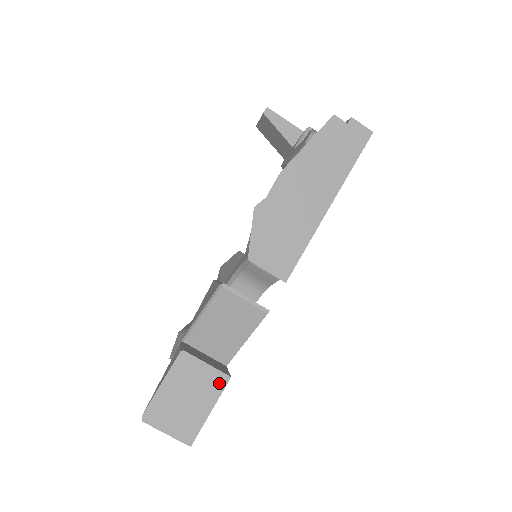
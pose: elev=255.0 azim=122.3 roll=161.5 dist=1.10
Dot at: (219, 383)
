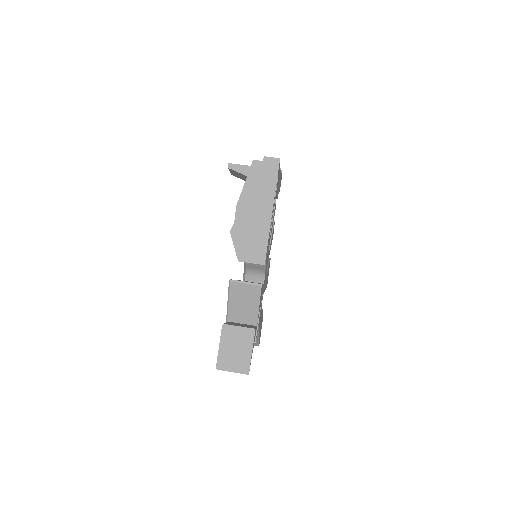
Dot at: (250, 335)
